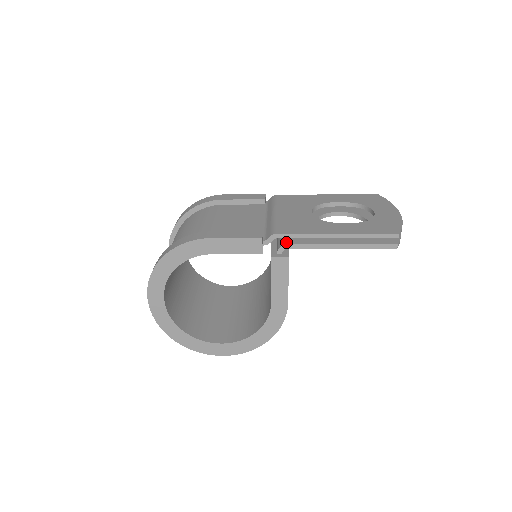
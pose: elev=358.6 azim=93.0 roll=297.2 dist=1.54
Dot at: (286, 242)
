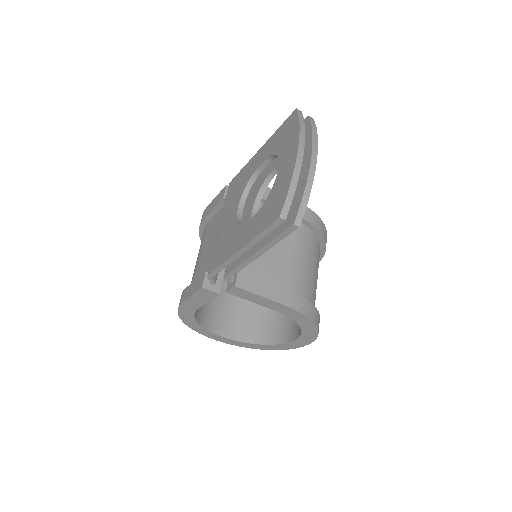
Dot at: (225, 272)
